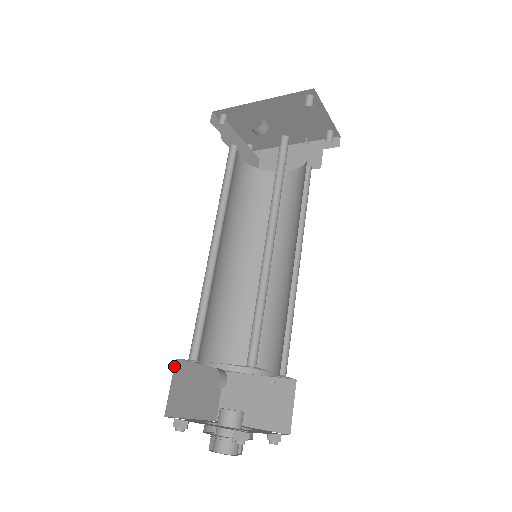
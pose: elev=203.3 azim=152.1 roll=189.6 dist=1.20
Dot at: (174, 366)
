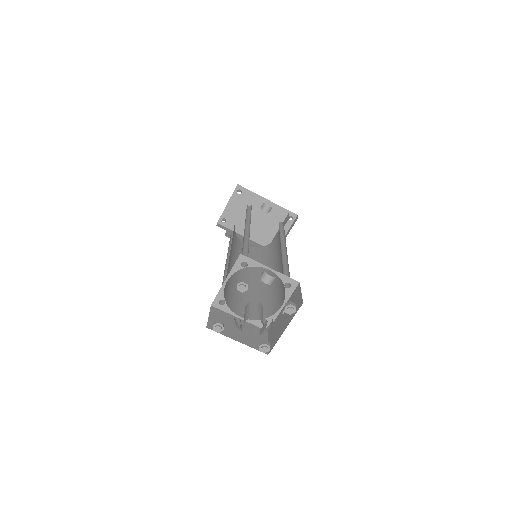
Dot at: occluded
